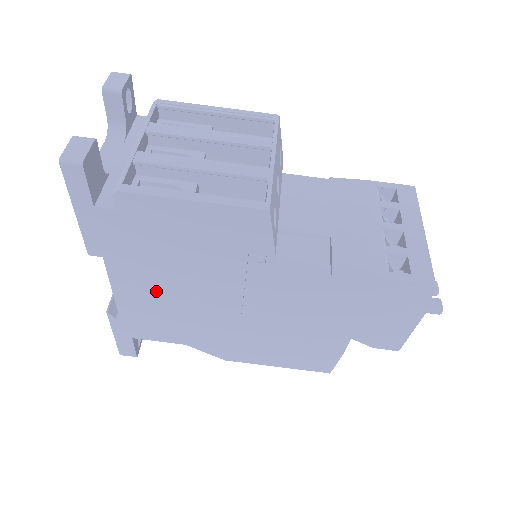
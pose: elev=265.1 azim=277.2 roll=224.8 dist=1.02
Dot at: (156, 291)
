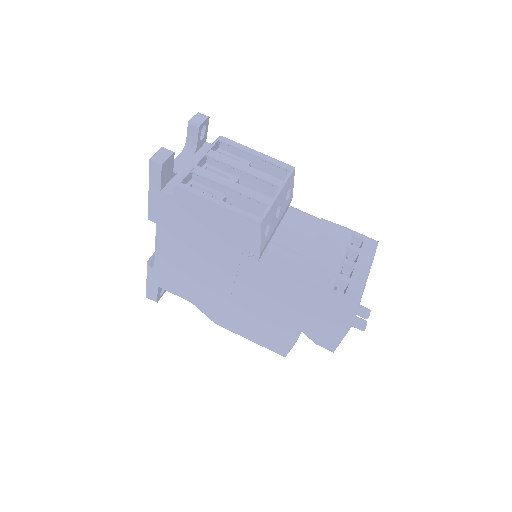
Dot at: (182, 256)
